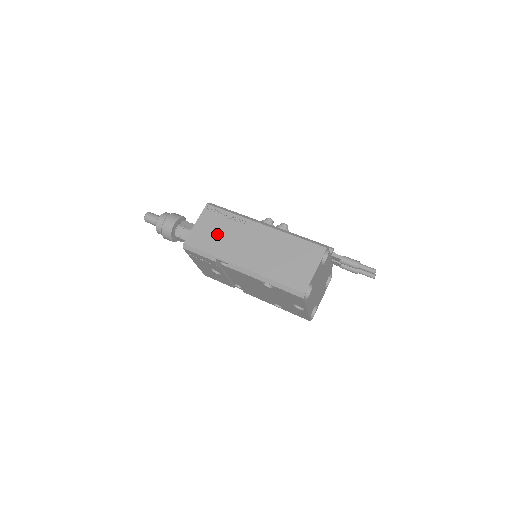
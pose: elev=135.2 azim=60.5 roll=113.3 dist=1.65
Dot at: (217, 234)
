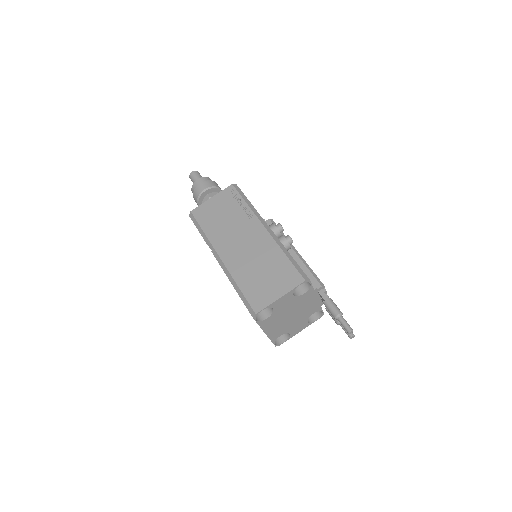
Dot at: (221, 217)
